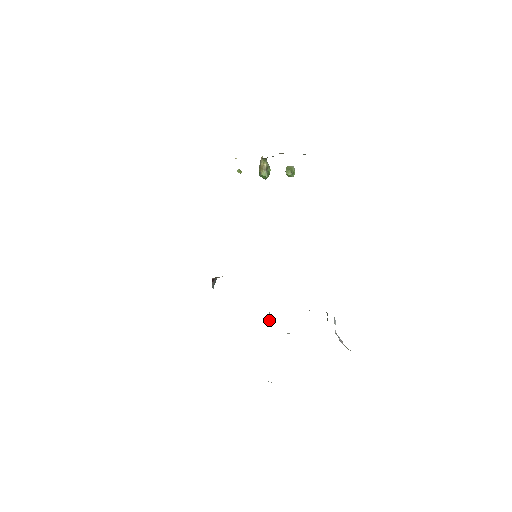
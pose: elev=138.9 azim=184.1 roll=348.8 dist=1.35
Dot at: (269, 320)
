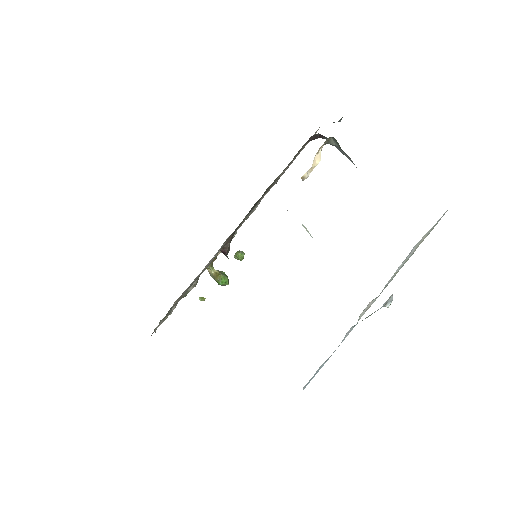
Dot at: (310, 235)
